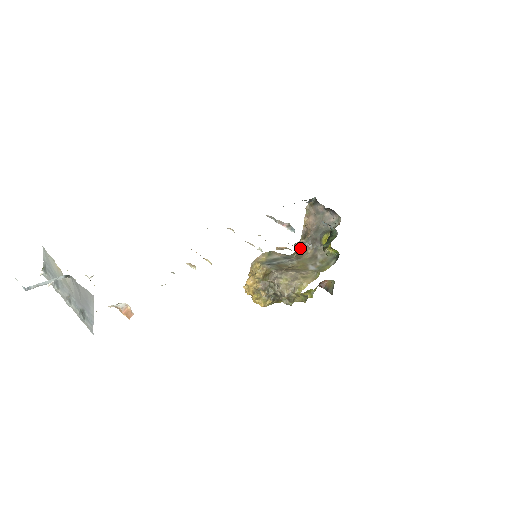
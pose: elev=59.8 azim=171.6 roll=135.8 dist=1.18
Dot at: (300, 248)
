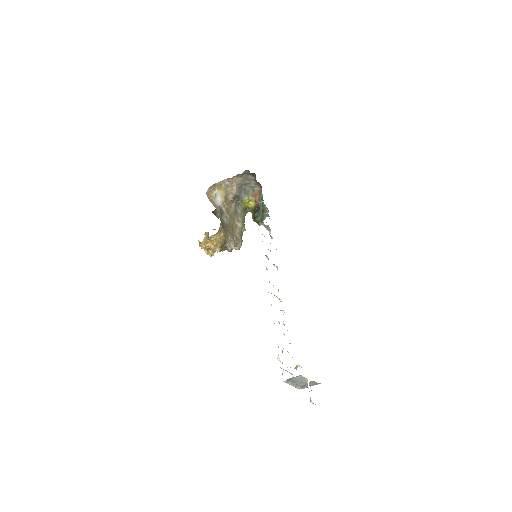
Dot at: (227, 203)
